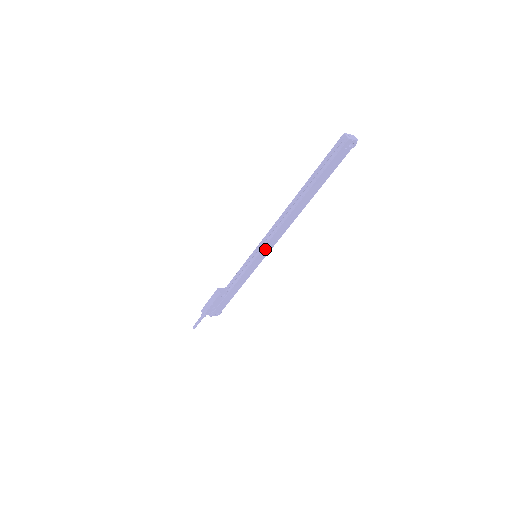
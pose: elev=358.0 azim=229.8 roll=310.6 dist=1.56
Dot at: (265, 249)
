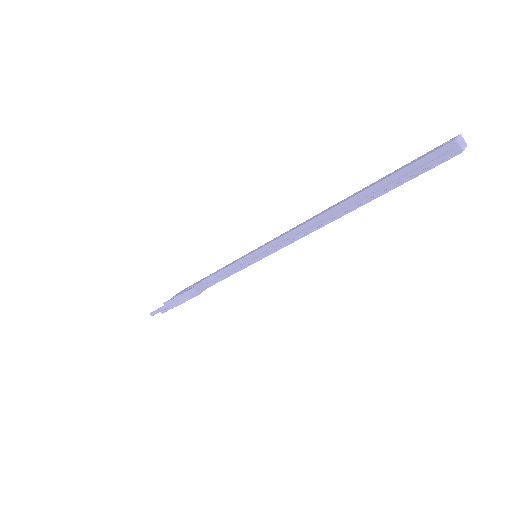
Dot at: (273, 252)
